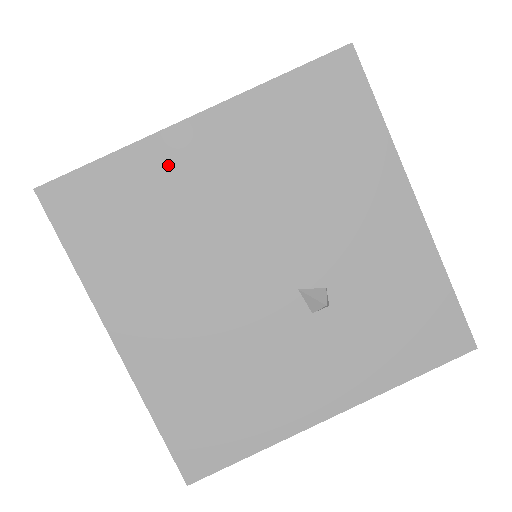
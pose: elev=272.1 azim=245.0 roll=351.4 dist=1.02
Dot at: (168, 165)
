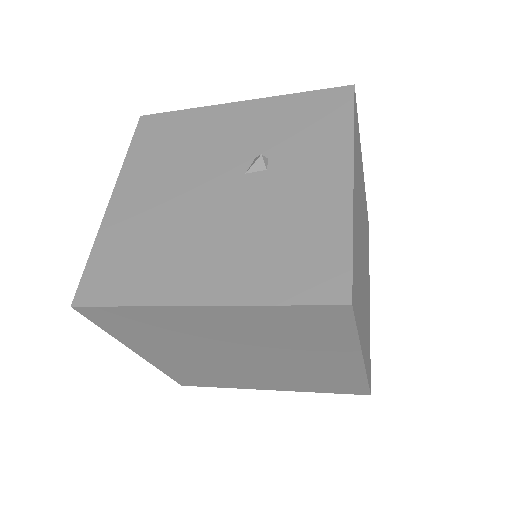
Dot at: (122, 221)
